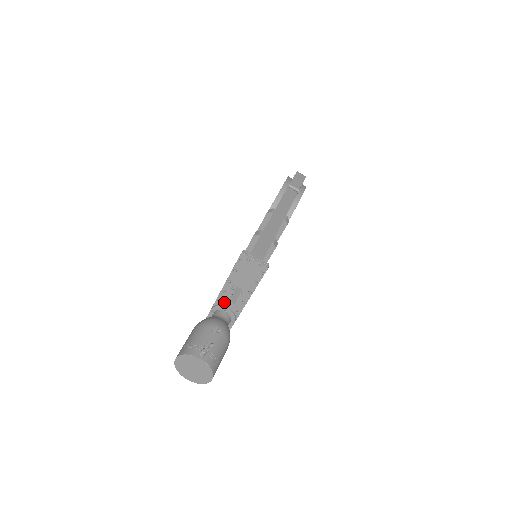
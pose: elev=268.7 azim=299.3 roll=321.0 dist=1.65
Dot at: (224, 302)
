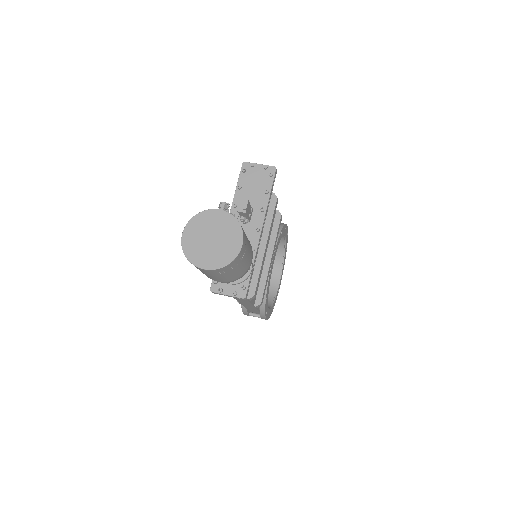
Dot at: occluded
